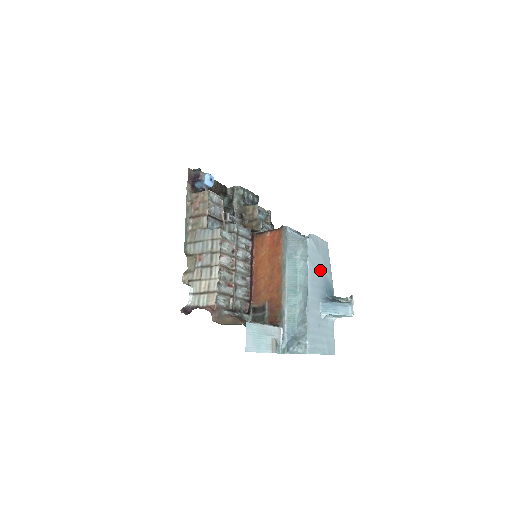
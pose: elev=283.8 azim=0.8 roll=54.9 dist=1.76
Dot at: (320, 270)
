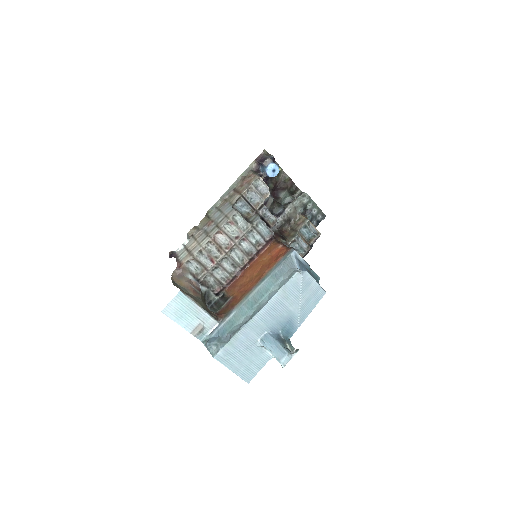
Dot at: (290, 307)
